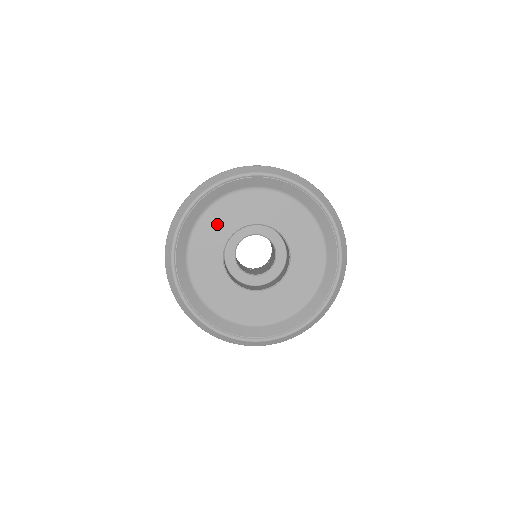
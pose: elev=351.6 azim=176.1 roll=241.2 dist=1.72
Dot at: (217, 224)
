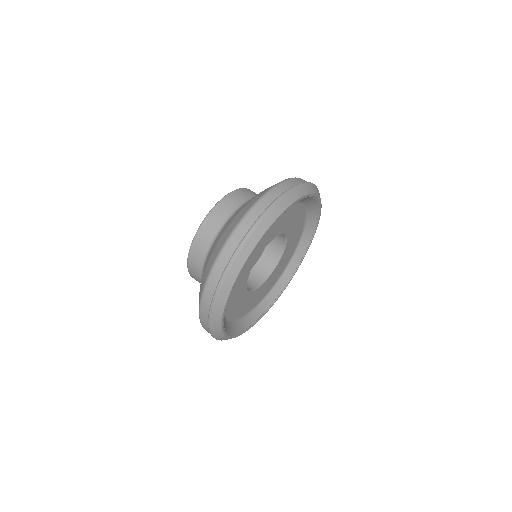
Dot at: (272, 229)
